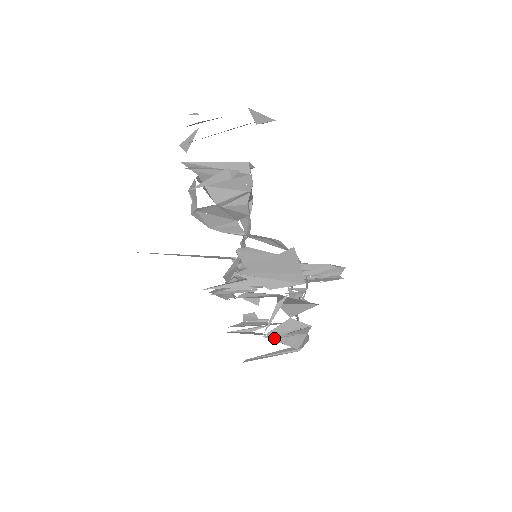
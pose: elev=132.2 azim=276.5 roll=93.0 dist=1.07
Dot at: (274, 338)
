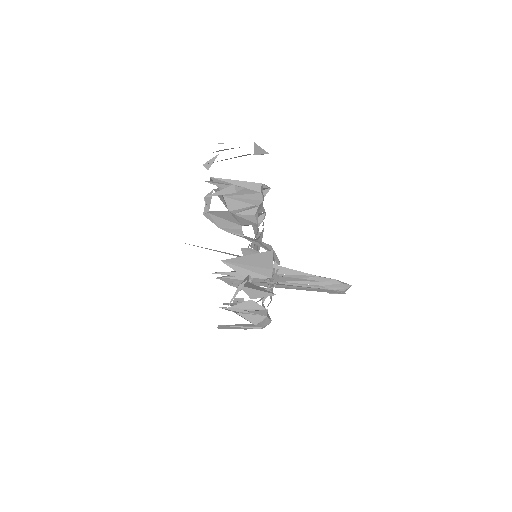
Dot at: (238, 312)
